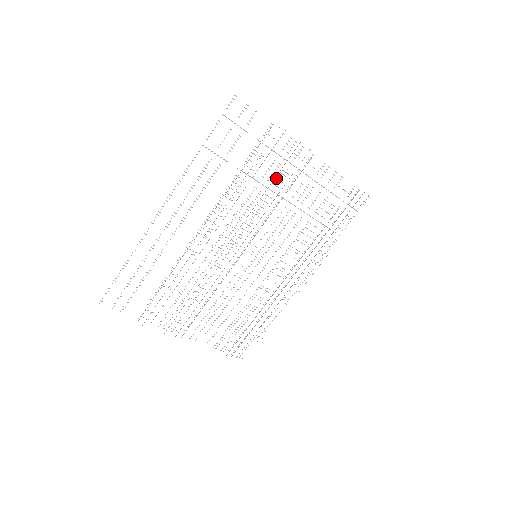
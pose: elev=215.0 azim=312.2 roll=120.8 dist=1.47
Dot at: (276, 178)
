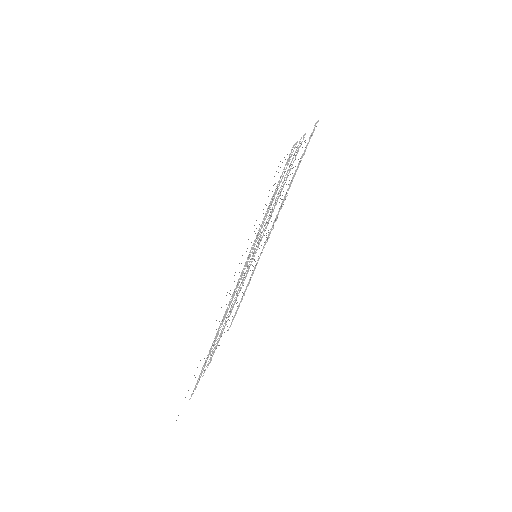
Dot at: occluded
